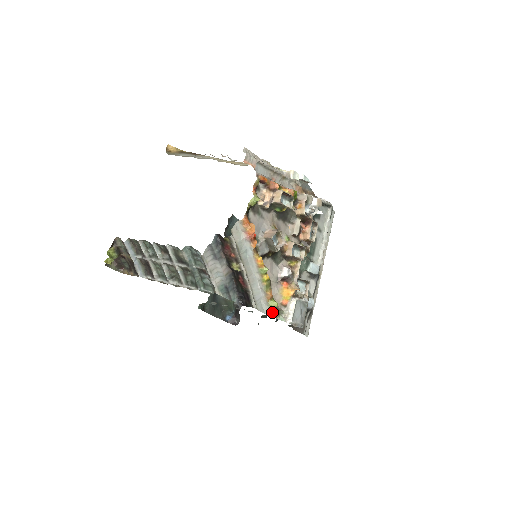
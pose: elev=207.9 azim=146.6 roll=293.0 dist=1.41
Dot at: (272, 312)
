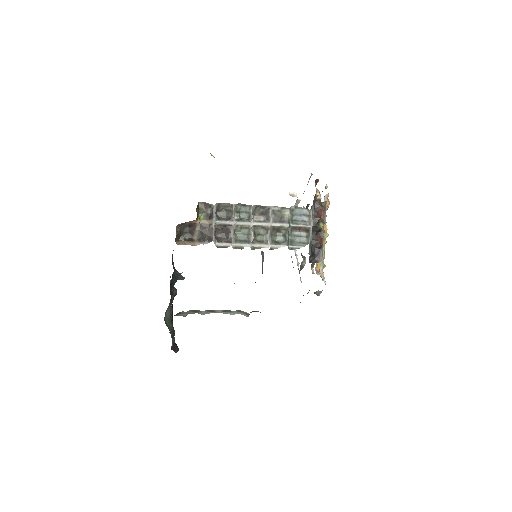
Dot at: occluded
